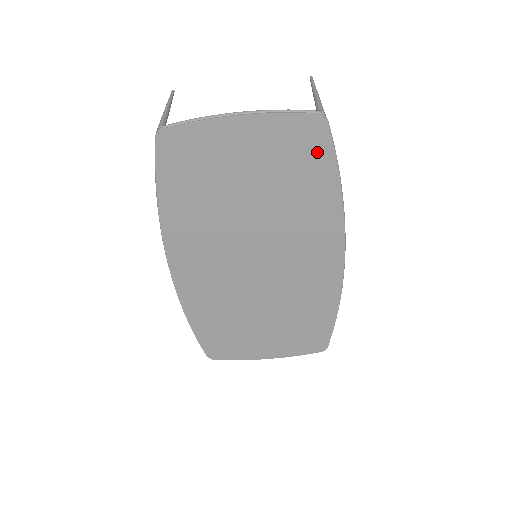
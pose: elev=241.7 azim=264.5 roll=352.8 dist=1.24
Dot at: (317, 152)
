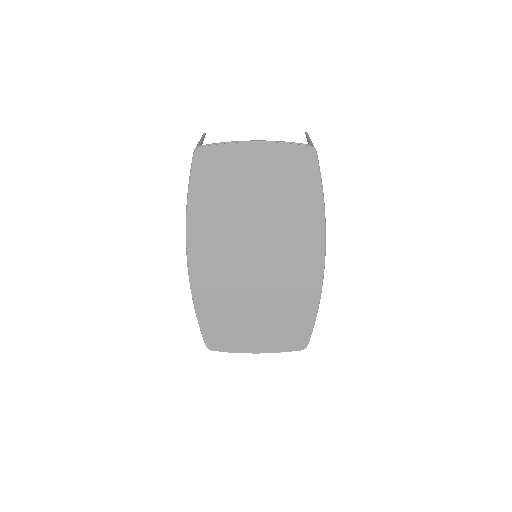
Dot at: (308, 174)
